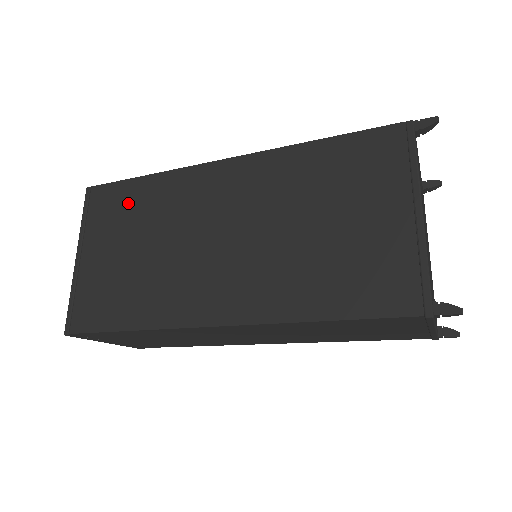
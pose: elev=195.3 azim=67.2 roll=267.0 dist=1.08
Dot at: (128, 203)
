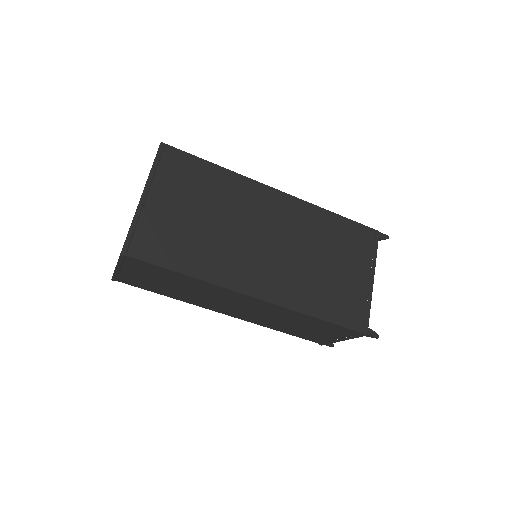
Dot at: (199, 177)
